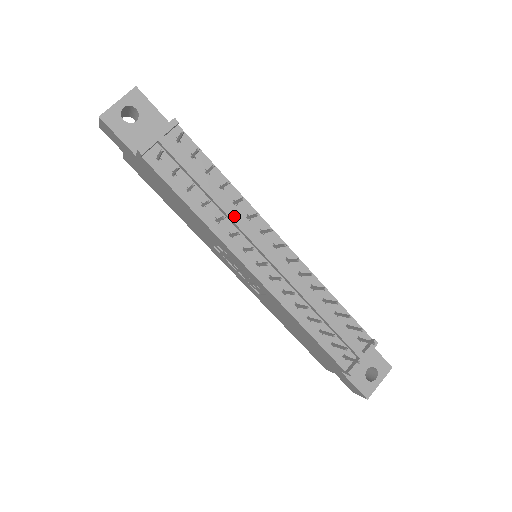
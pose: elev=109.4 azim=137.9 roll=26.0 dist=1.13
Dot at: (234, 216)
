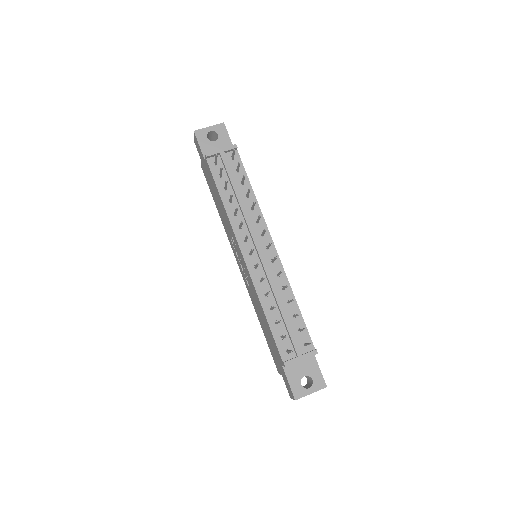
Dot at: (247, 215)
